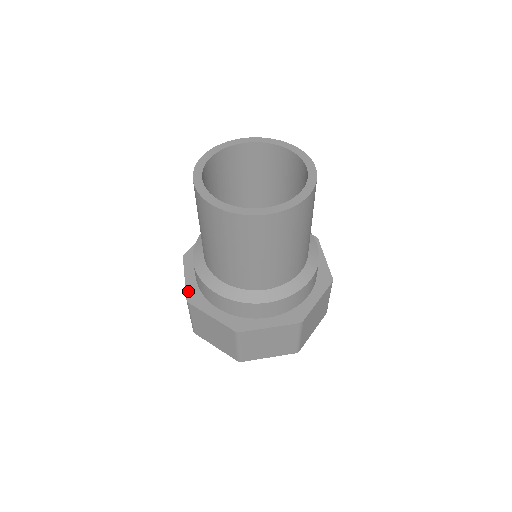
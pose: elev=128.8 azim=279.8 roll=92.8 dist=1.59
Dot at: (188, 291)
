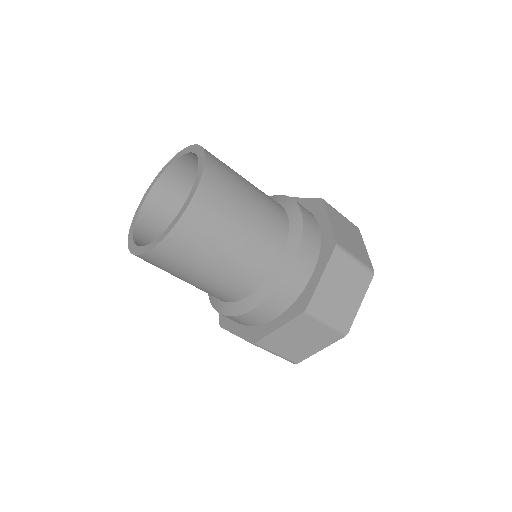
Dot at: (246, 338)
